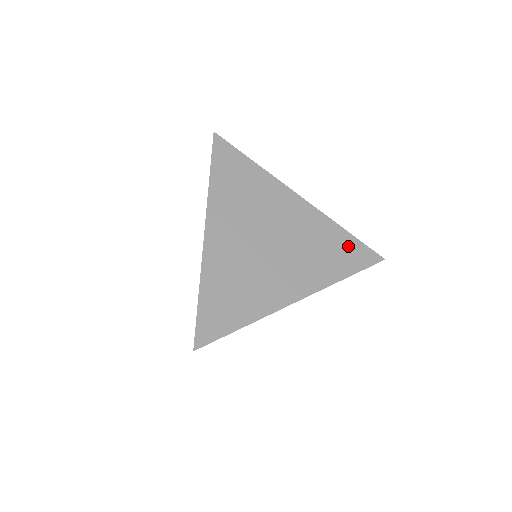
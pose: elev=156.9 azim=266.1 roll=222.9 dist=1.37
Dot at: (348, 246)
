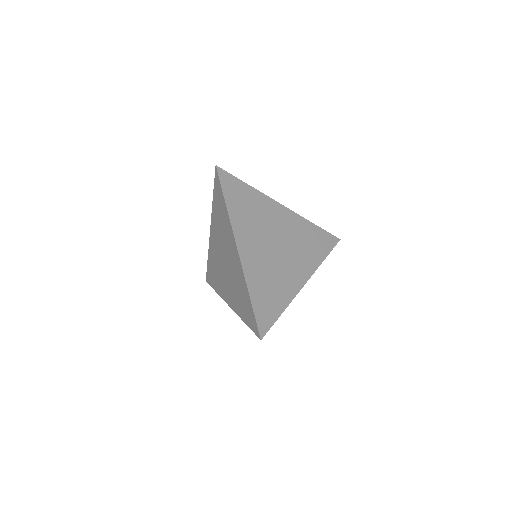
Dot at: (319, 236)
